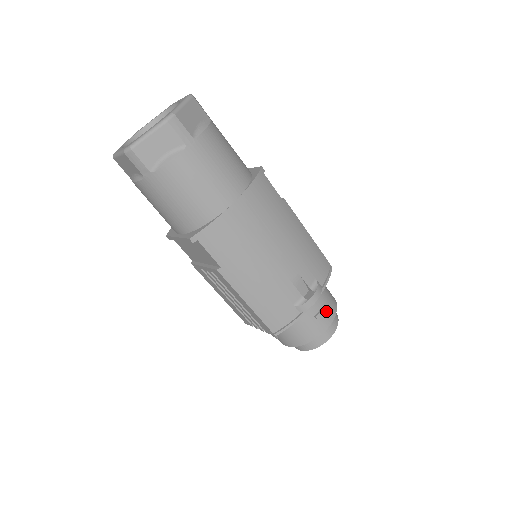
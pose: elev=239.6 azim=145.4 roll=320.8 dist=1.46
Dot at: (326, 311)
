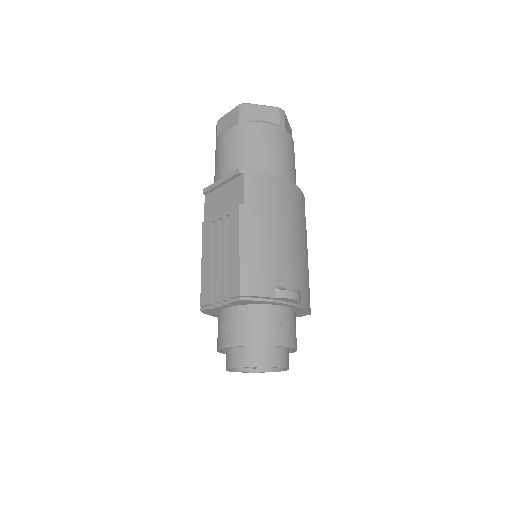
Dot at: (291, 332)
